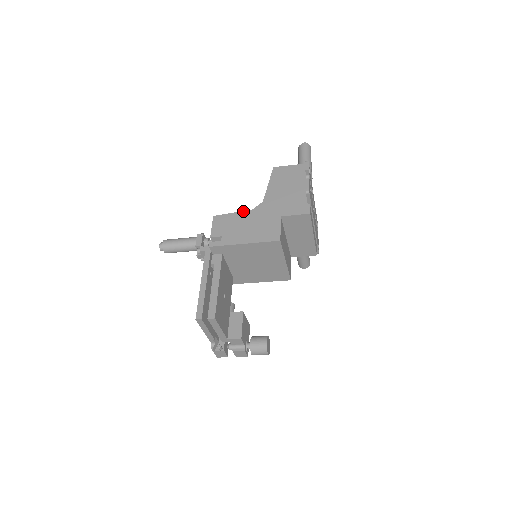
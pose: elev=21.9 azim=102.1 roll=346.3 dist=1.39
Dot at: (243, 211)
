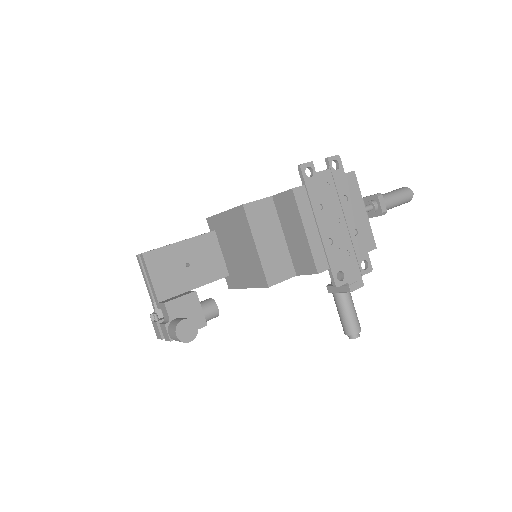
Dot at: occluded
